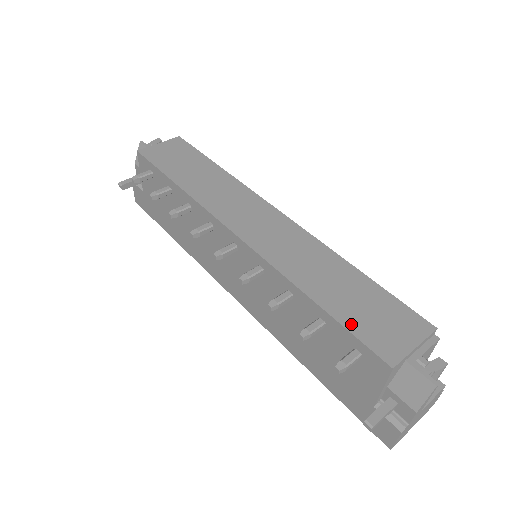
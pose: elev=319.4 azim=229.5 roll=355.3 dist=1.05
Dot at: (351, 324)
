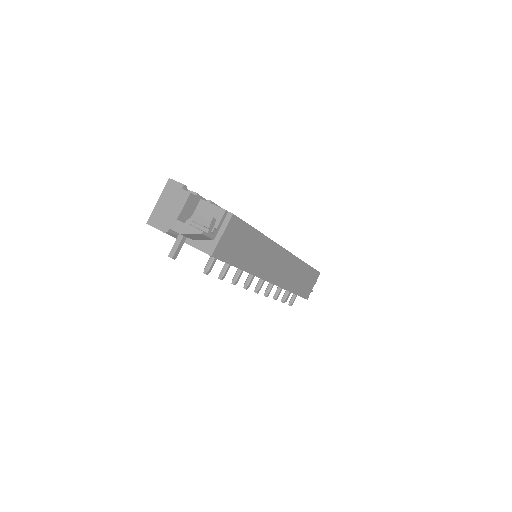
Dot at: (301, 293)
